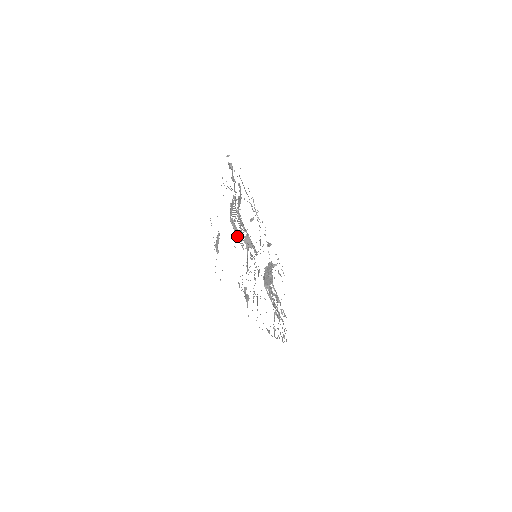
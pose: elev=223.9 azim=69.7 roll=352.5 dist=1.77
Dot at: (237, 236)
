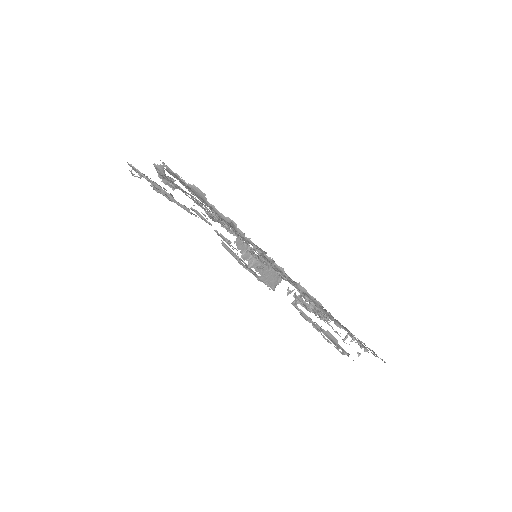
Dot at: (234, 257)
